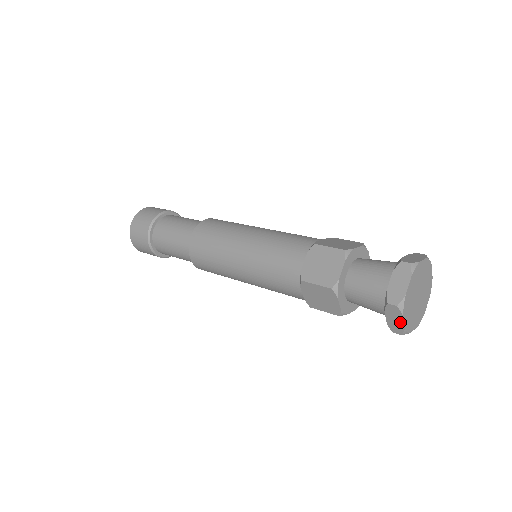
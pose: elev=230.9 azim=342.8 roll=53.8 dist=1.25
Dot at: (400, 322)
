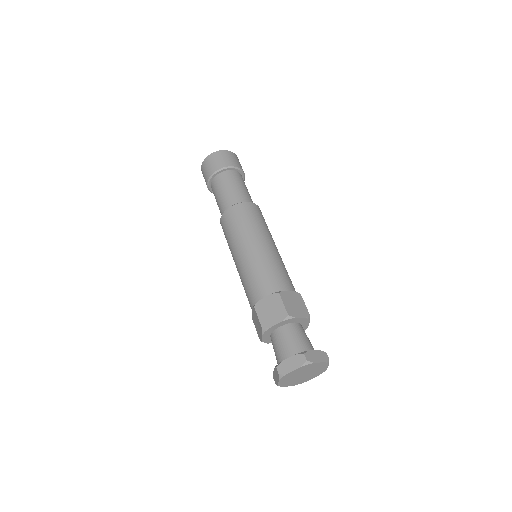
Dot at: occluded
